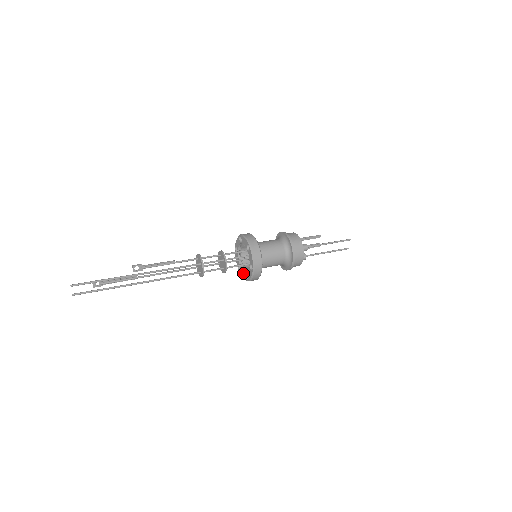
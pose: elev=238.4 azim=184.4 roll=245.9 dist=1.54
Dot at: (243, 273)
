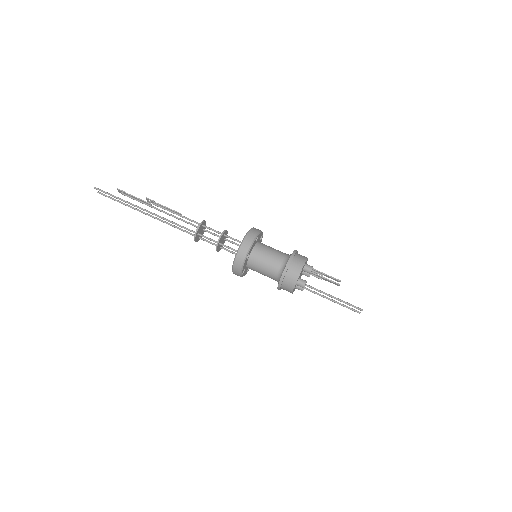
Dot at: occluded
